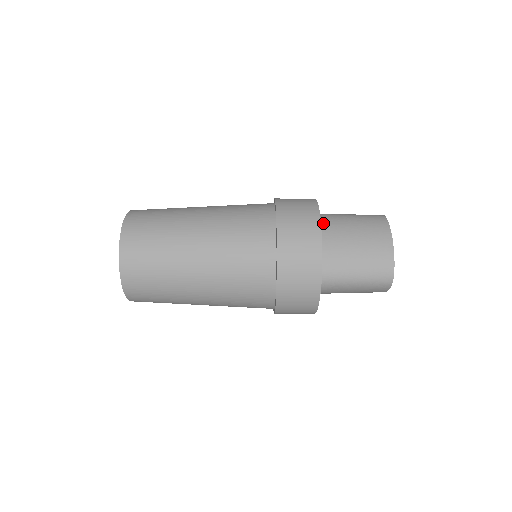
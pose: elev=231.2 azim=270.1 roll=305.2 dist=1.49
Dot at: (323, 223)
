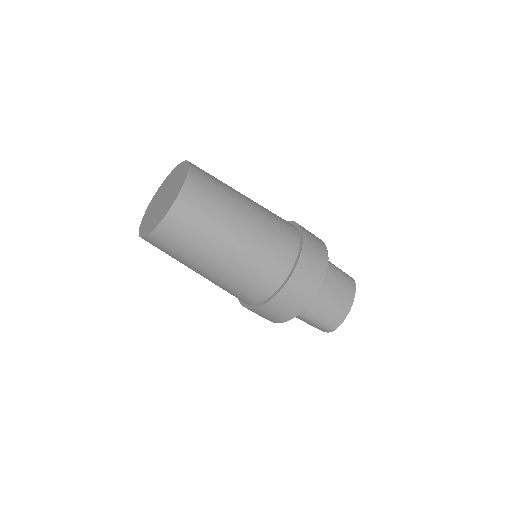
Dot at: occluded
